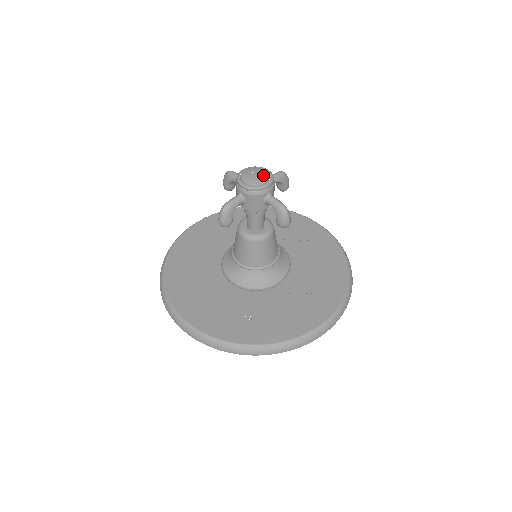
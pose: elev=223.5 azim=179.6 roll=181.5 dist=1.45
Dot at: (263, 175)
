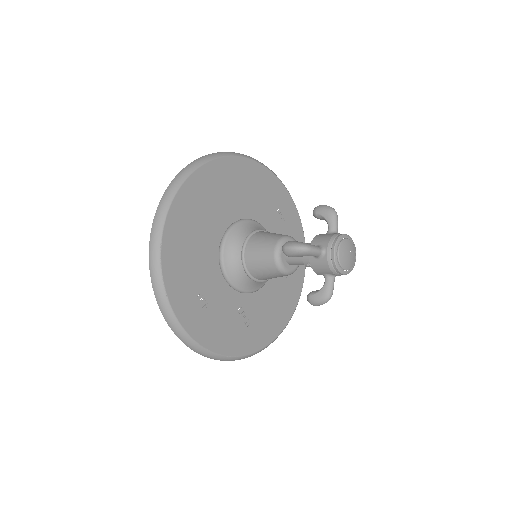
Dot at: (351, 262)
